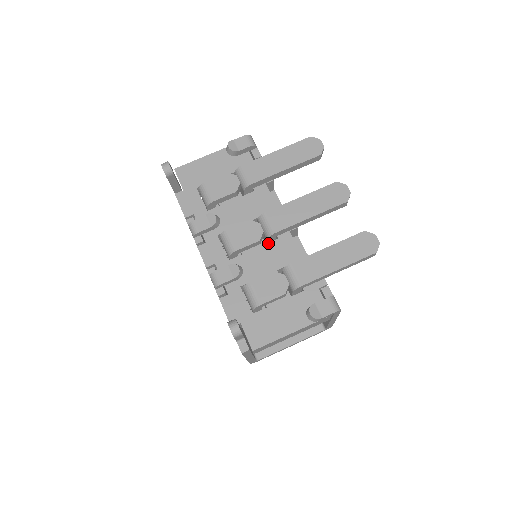
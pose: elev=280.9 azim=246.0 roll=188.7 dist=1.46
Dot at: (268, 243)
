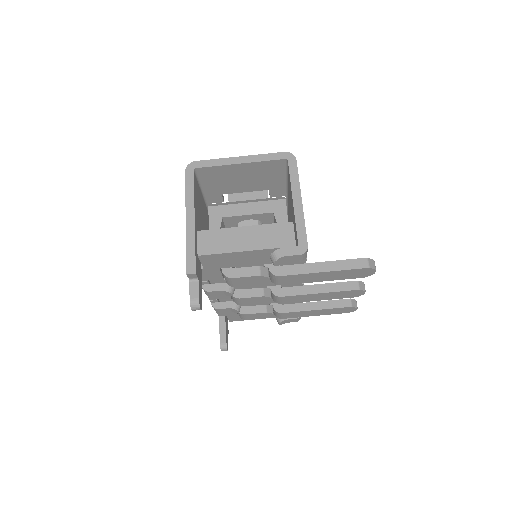
Dot at: occluded
